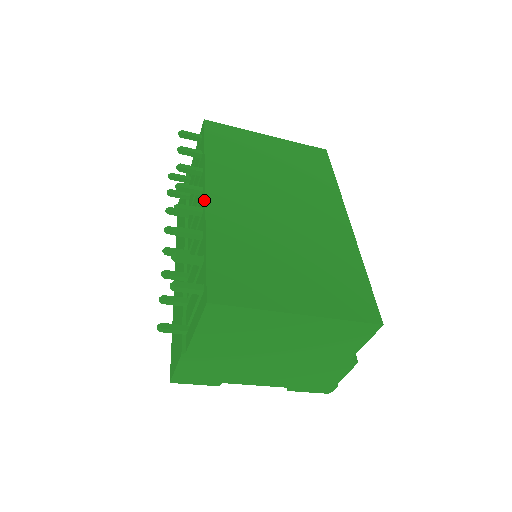
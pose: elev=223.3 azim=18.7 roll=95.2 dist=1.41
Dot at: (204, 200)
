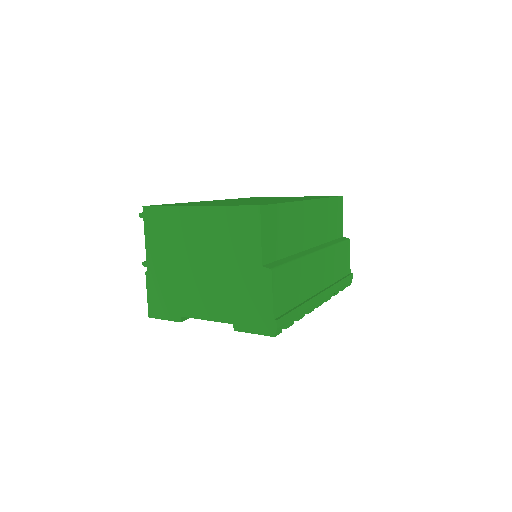
Dot at: occluded
